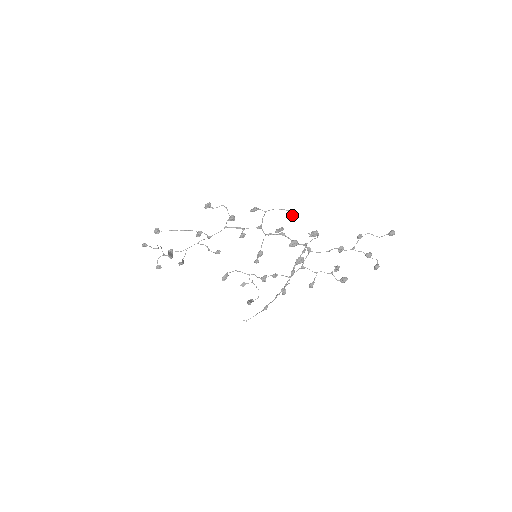
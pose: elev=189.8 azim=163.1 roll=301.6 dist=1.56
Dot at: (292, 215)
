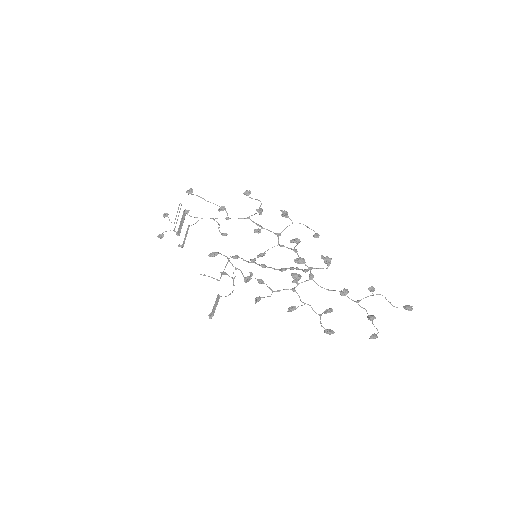
Dot at: (316, 235)
